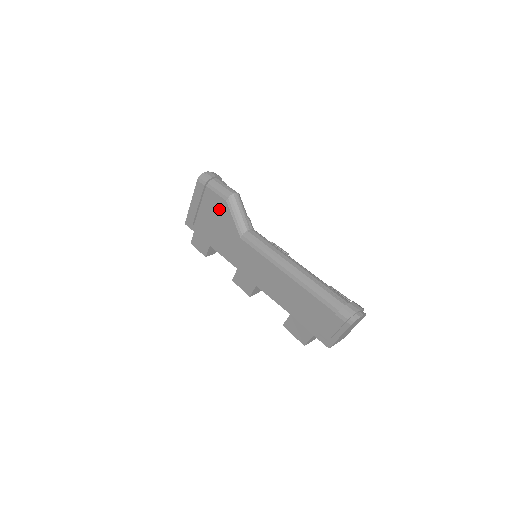
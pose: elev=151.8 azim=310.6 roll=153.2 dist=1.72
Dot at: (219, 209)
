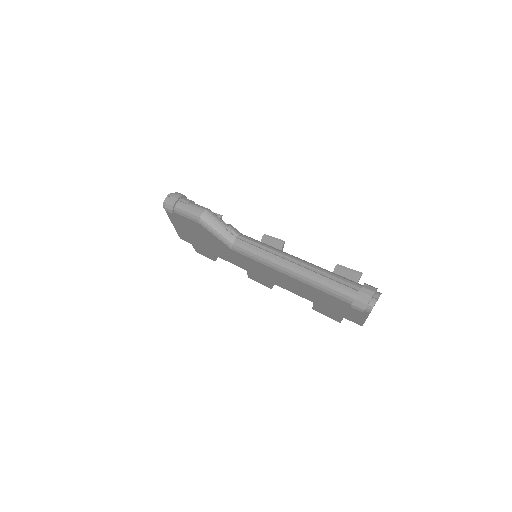
Dot at: (198, 229)
